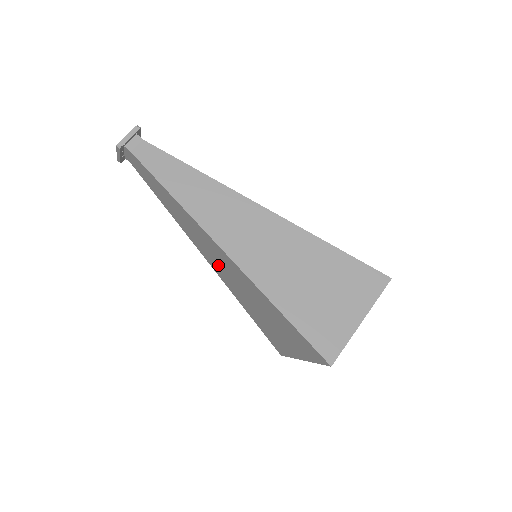
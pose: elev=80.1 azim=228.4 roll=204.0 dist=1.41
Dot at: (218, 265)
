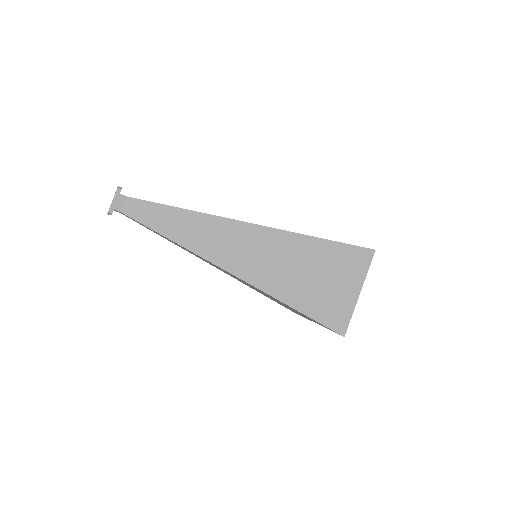
Dot at: occluded
